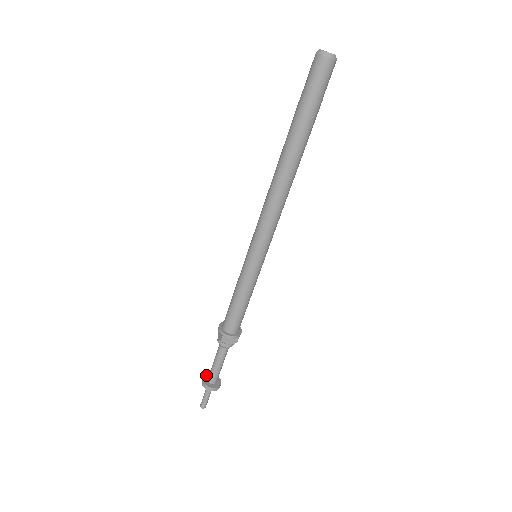
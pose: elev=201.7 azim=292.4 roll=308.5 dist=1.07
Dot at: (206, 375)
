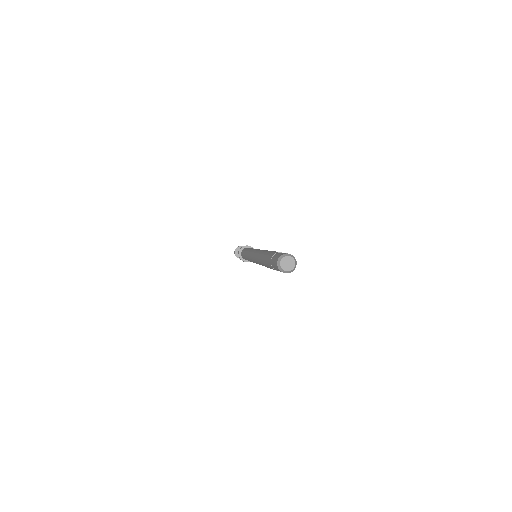
Dot at: (238, 248)
